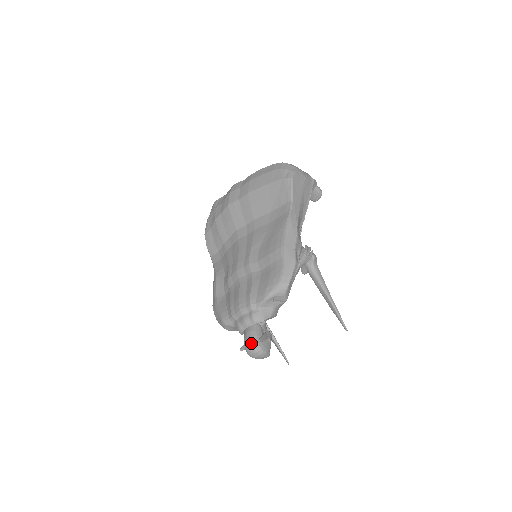
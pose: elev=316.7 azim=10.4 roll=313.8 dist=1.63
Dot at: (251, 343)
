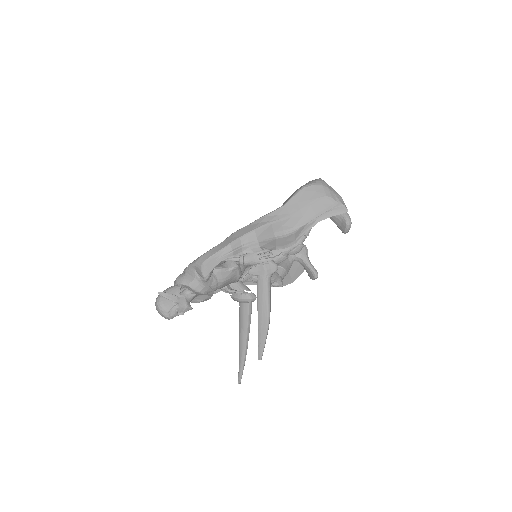
Dot at: occluded
